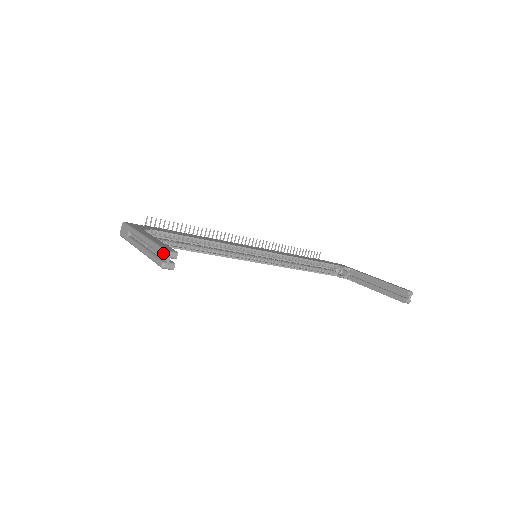
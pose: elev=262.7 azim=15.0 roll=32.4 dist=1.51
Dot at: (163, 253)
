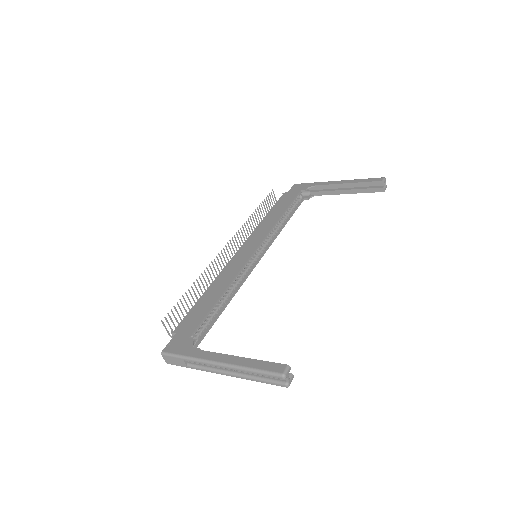
Dot at: (281, 378)
